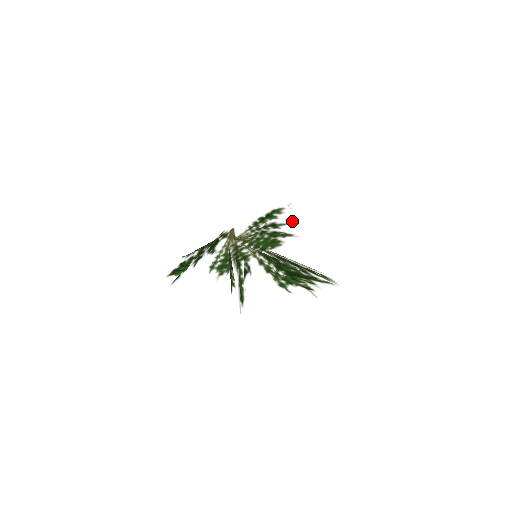
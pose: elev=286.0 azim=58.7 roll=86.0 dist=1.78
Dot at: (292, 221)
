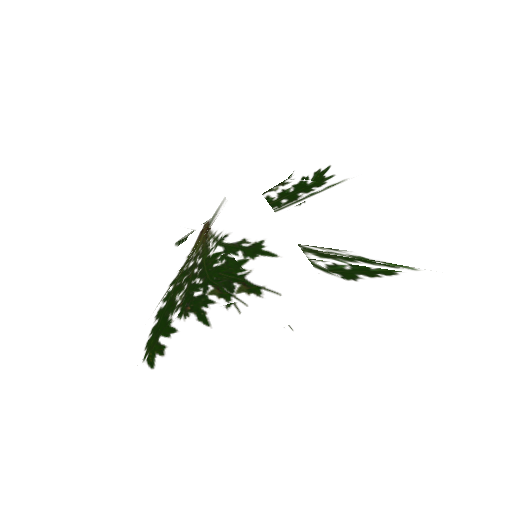
Dot at: occluded
